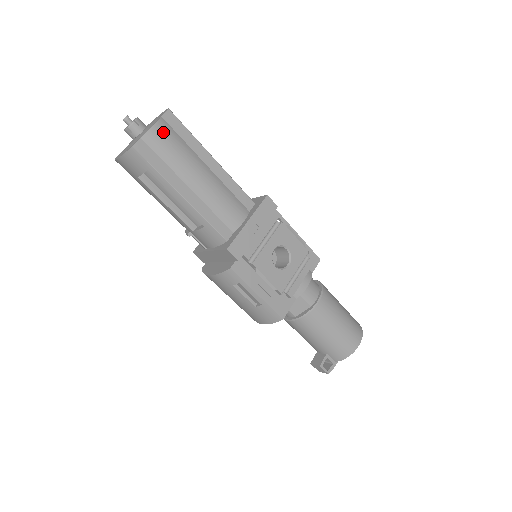
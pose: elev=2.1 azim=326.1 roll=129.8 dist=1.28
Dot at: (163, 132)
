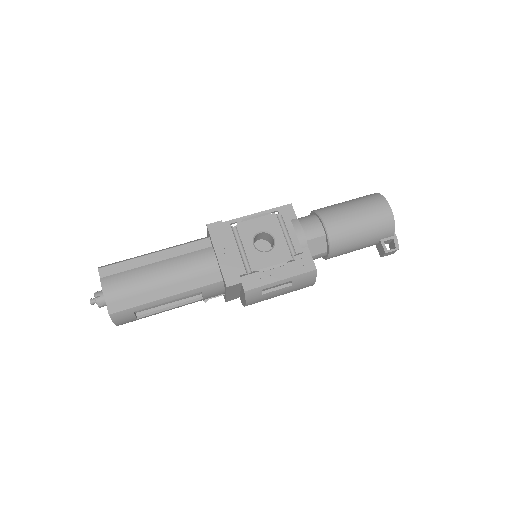
Dot at: (111, 285)
